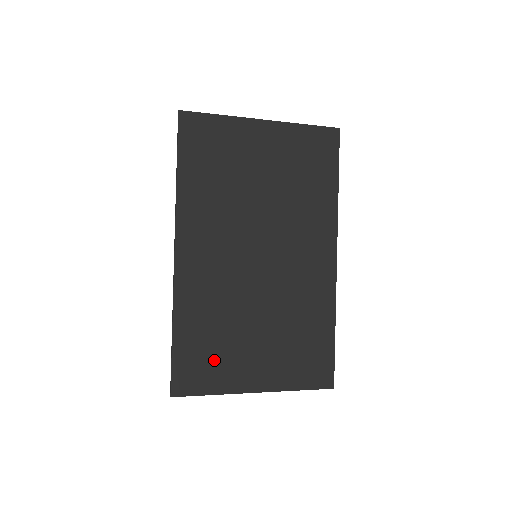
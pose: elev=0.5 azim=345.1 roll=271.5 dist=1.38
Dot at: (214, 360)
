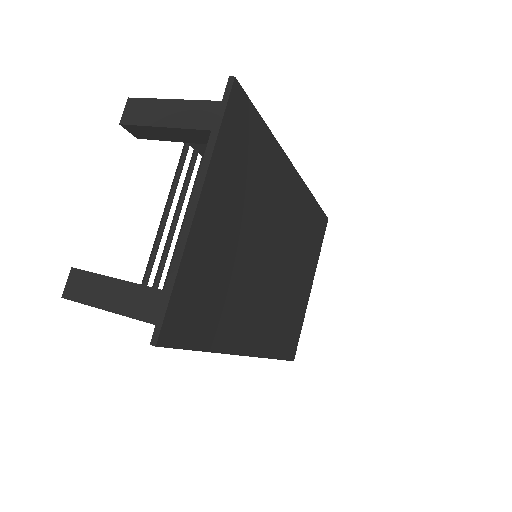
Dot at: (294, 322)
